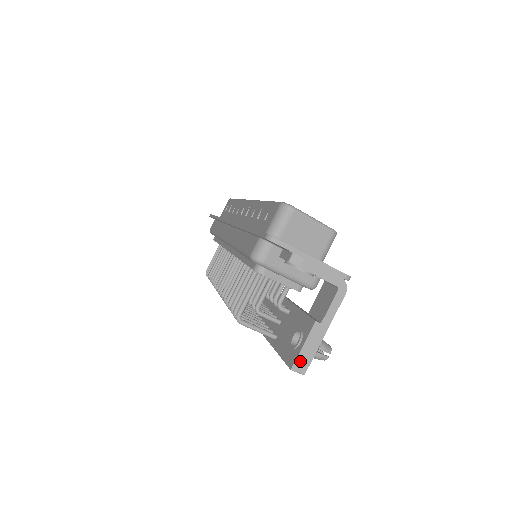
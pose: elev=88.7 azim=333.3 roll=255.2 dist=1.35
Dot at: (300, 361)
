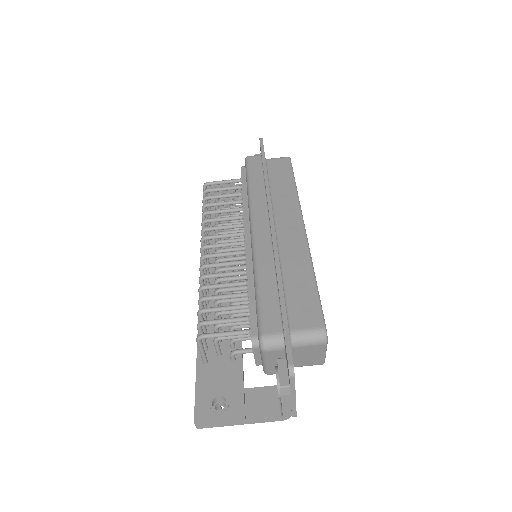
Dot at: (206, 423)
